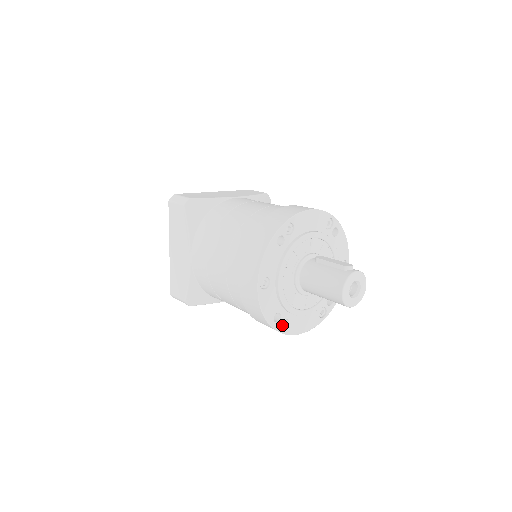
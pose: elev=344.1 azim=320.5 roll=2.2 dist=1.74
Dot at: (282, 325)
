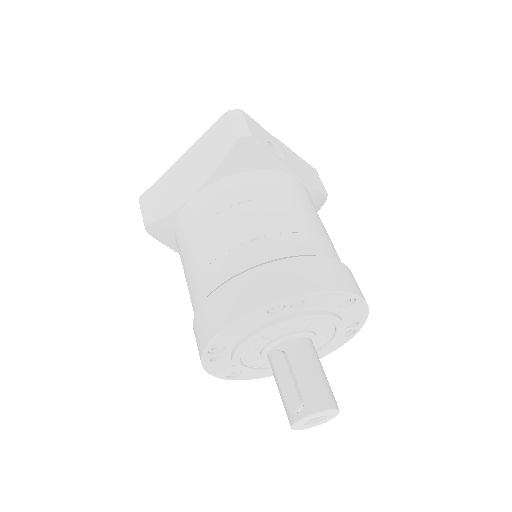
Dot at: occluded
